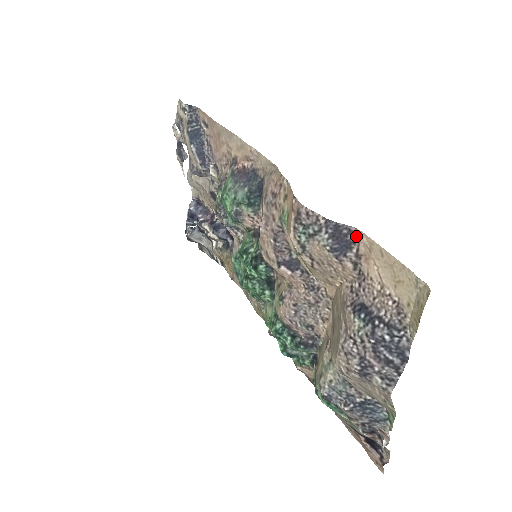
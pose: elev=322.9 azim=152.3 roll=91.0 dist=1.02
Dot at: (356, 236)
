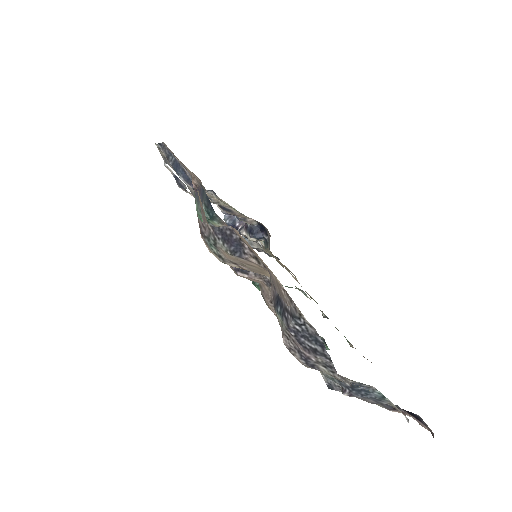
Dot at: (236, 233)
